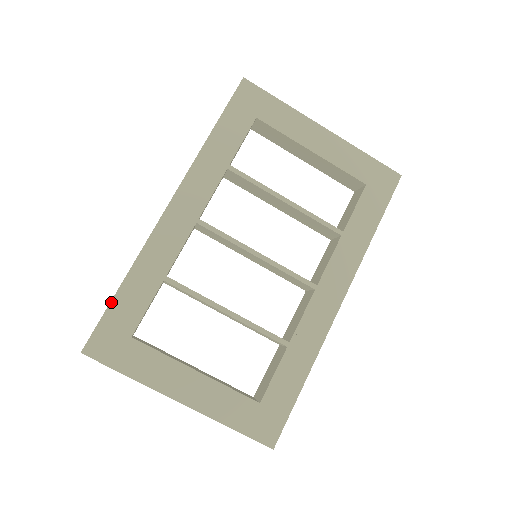
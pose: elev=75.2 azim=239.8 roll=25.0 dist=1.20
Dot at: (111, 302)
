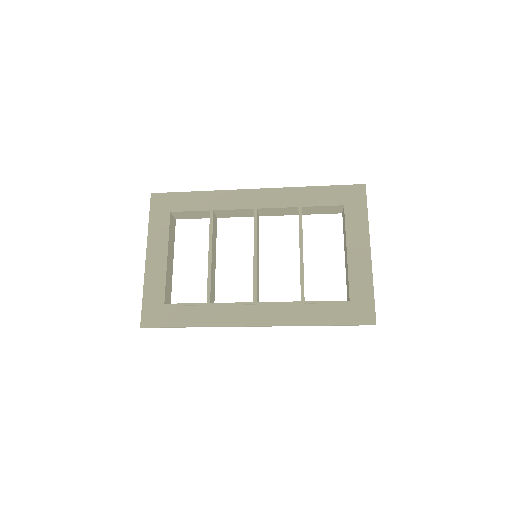
Dot at: (185, 192)
